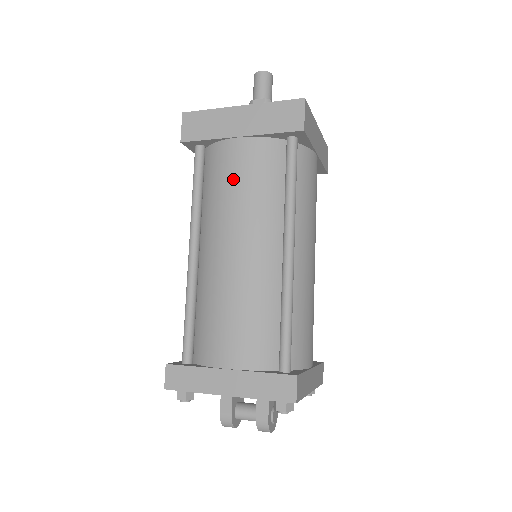
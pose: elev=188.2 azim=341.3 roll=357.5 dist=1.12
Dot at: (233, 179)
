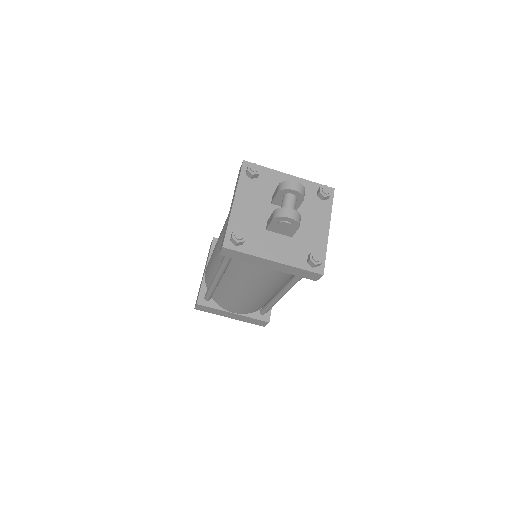
Dot at: occluded
